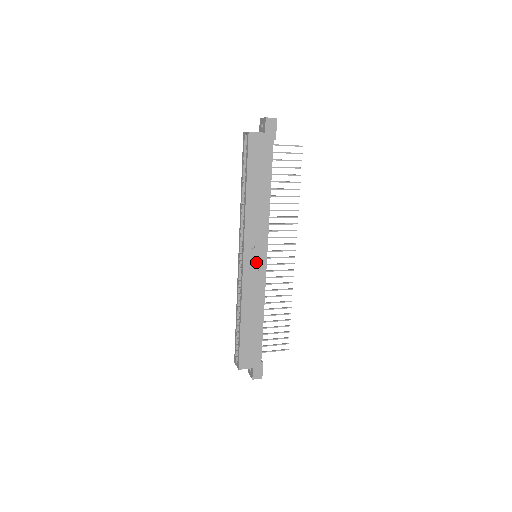
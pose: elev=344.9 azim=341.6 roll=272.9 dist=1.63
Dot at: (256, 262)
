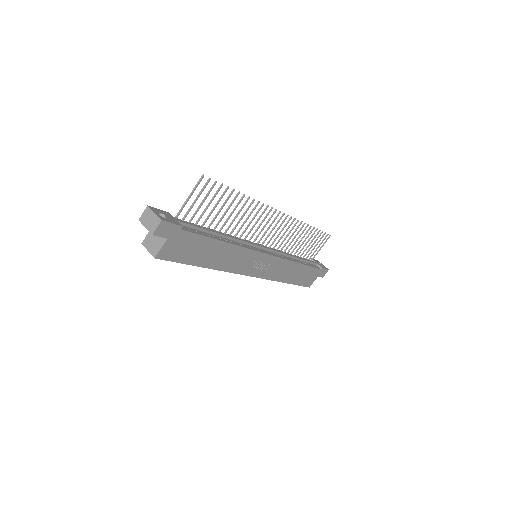
Dot at: (263, 265)
